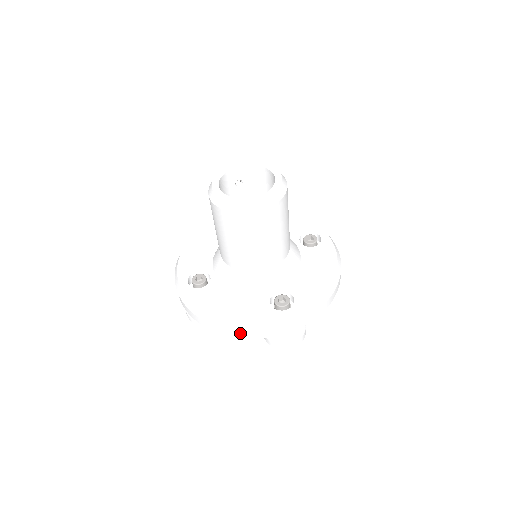
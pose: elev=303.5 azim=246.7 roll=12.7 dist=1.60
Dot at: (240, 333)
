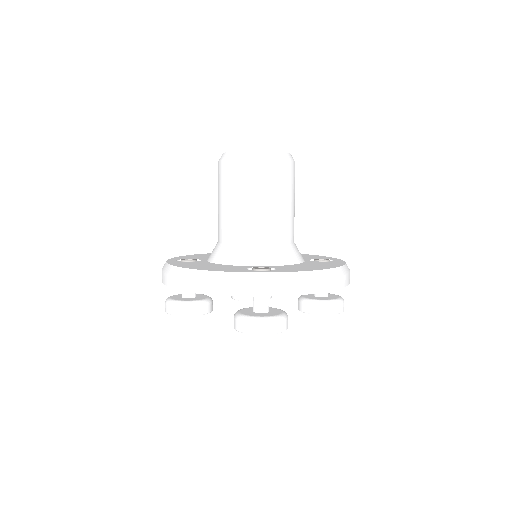
Dot at: (201, 283)
